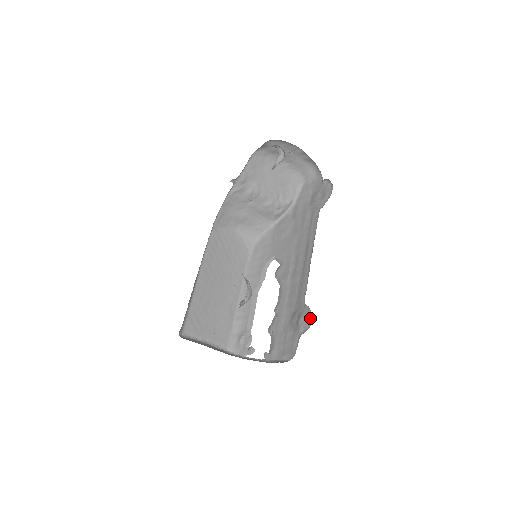
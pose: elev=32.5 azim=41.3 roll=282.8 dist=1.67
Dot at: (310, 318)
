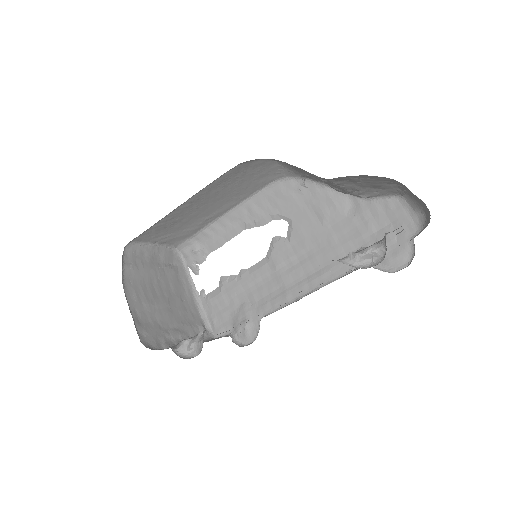
Dot at: (251, 339)
